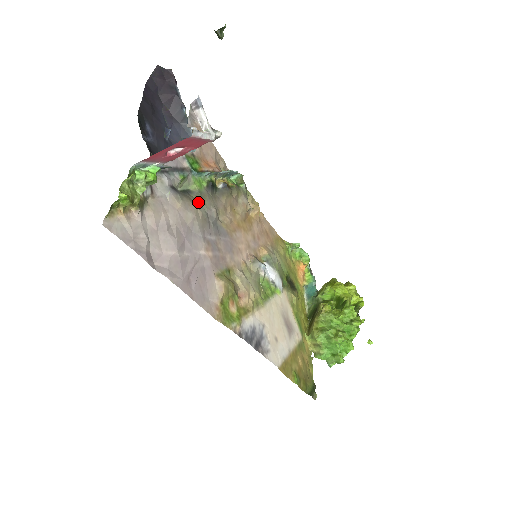
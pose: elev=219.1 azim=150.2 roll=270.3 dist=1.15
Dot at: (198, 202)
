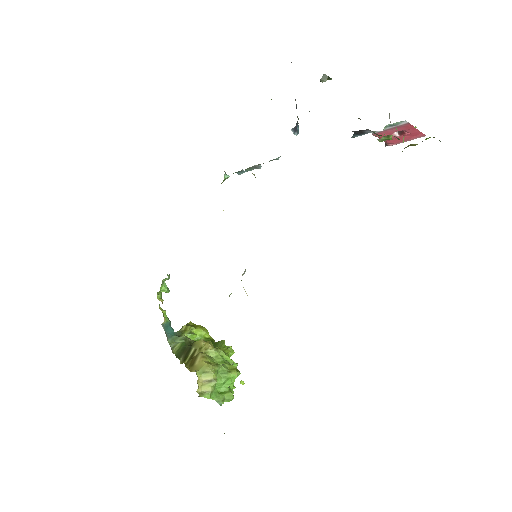
Dot at: occluded
